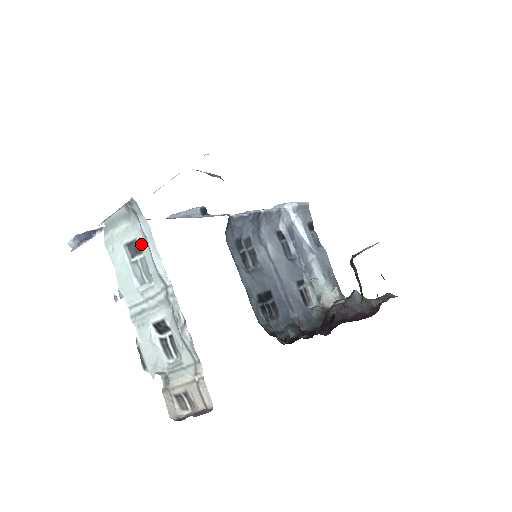
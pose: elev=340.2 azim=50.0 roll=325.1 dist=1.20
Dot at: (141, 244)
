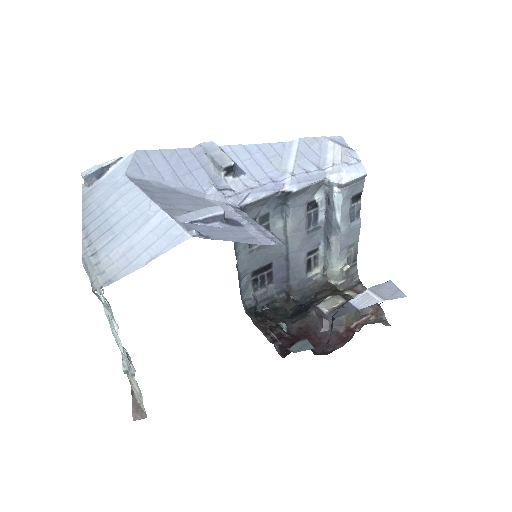
Dot at: occluded
